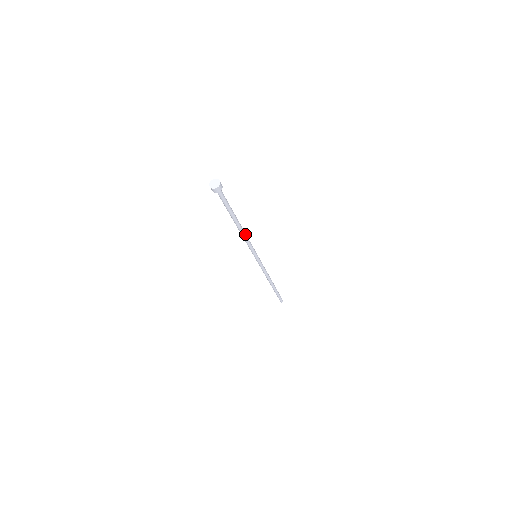
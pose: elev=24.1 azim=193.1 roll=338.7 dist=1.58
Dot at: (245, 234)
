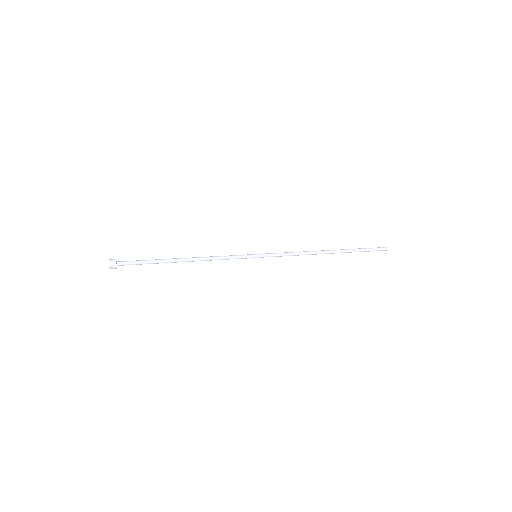
Dot at: (205, 260)
